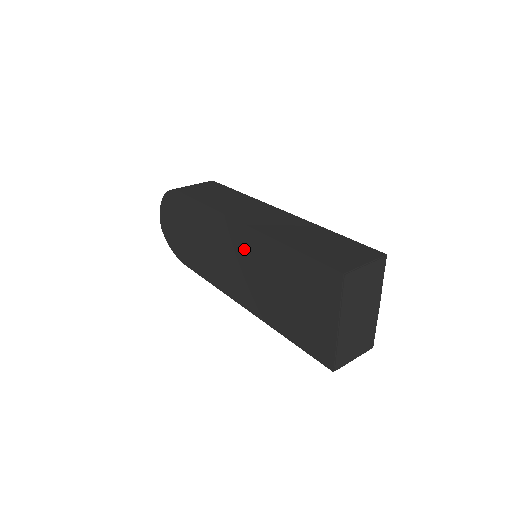
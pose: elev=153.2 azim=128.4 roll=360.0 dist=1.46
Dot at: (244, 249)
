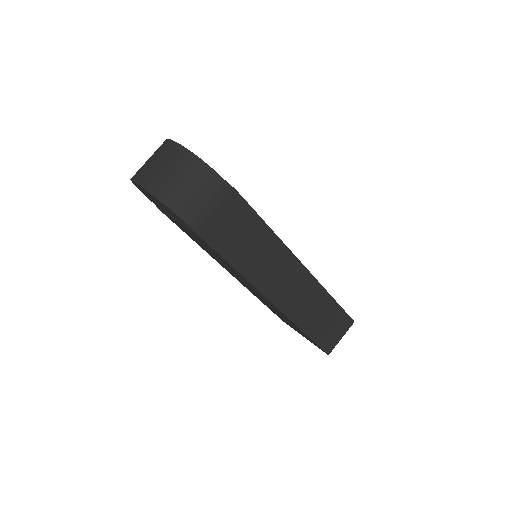
Dot at: (261, 296)
